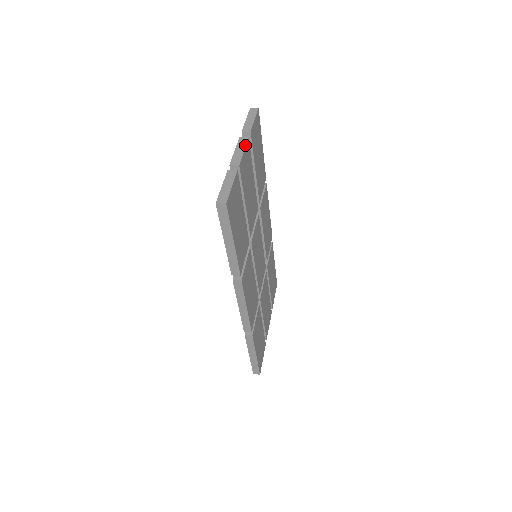
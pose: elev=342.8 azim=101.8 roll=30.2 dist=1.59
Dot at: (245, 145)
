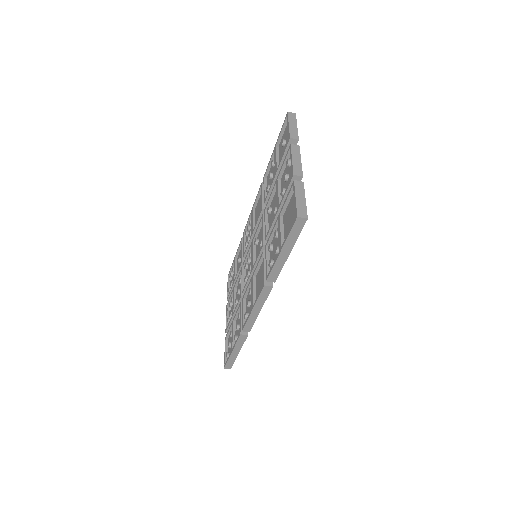
Dot at: (300, 154)
